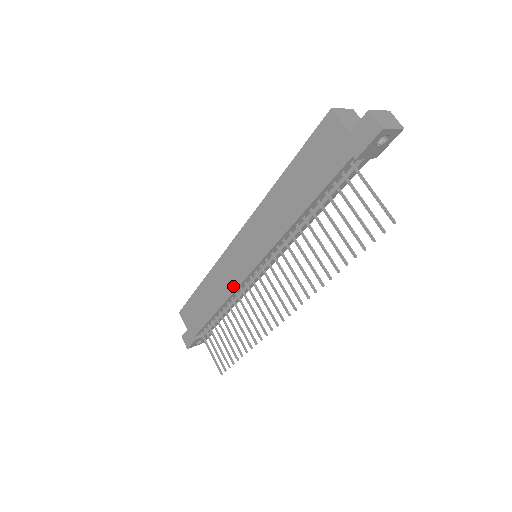
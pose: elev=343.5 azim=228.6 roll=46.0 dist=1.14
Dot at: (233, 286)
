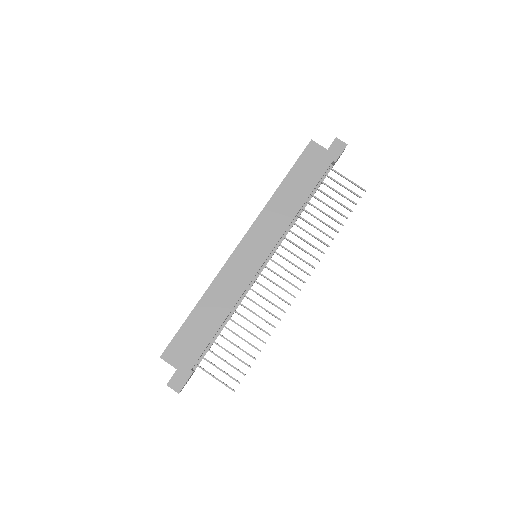
Dot at: (244, 285)
